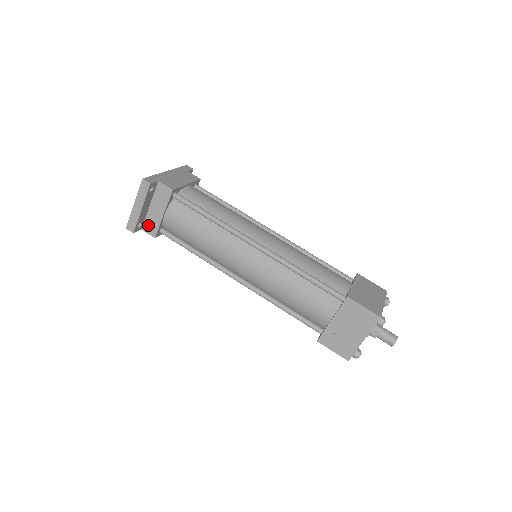
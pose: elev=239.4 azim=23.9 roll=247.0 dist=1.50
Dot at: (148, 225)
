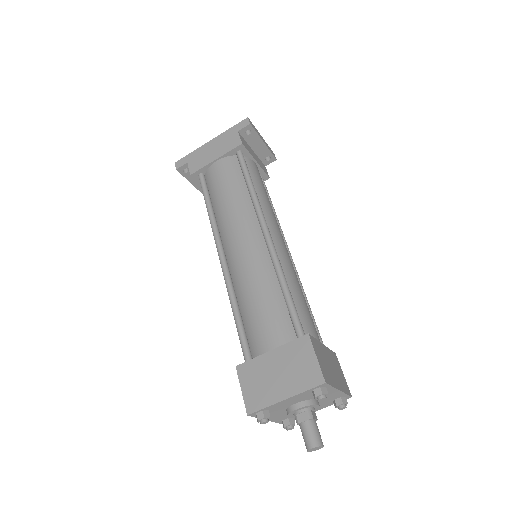
Dot at: occluded
